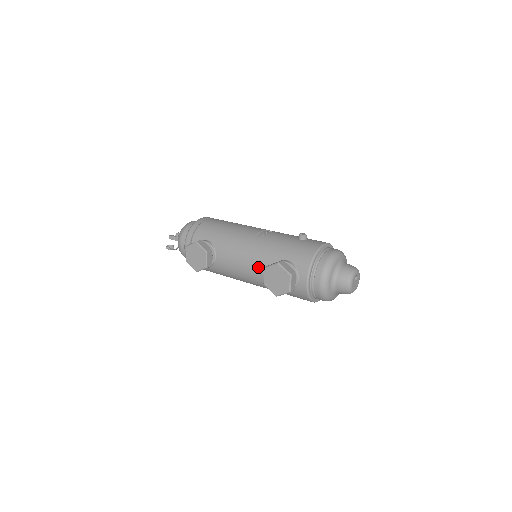
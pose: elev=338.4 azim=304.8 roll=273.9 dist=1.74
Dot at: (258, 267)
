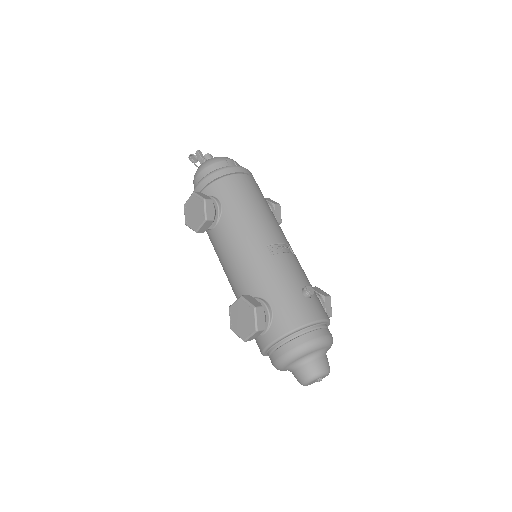
Dot at: (241, 281)
